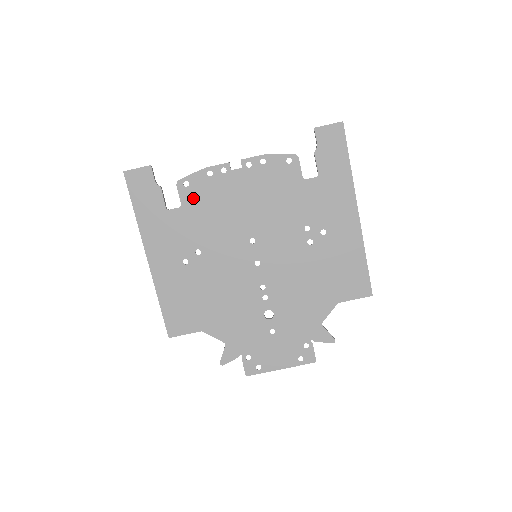
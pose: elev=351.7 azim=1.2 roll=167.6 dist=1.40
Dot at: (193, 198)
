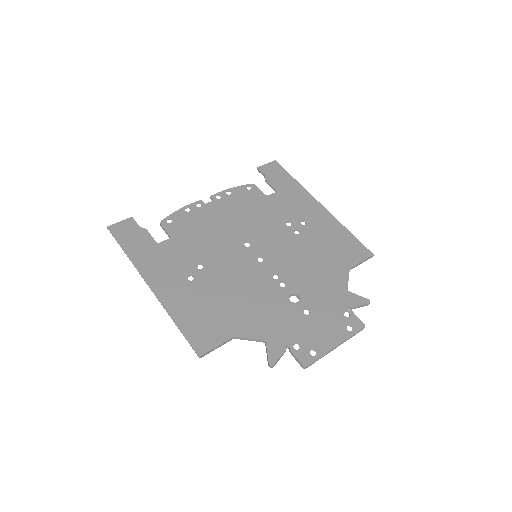
Dot at: (179, 229)
